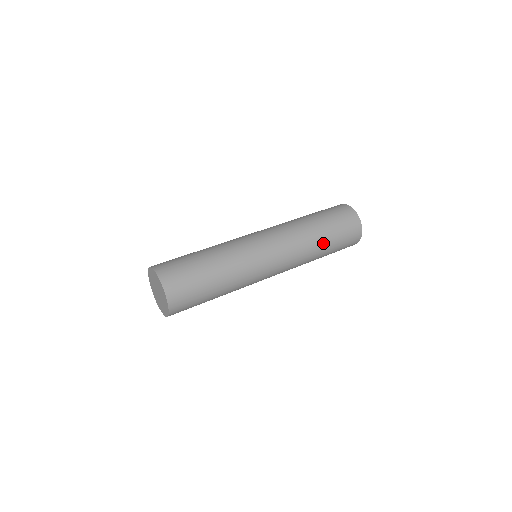
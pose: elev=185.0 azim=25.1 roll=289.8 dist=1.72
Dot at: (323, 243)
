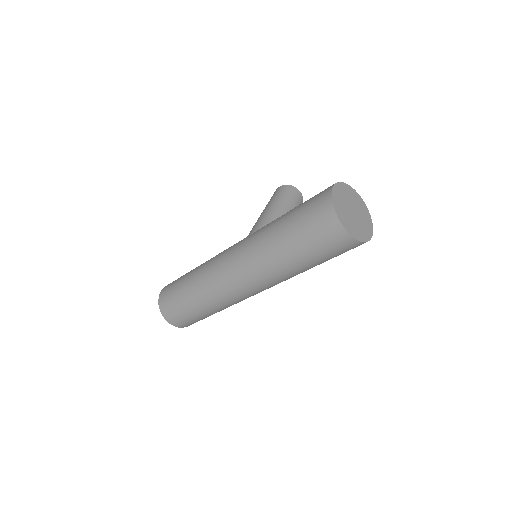
Dot at: (297, 265)
